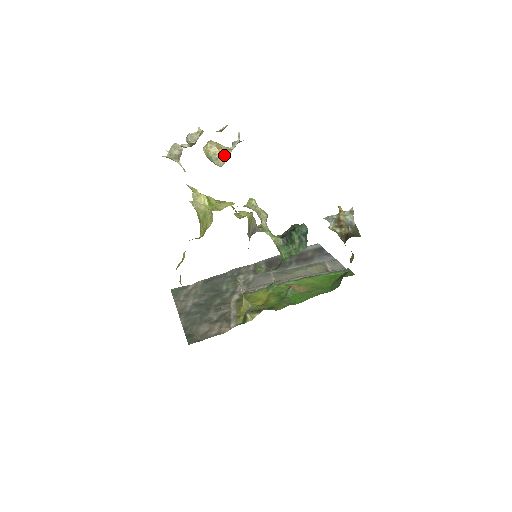
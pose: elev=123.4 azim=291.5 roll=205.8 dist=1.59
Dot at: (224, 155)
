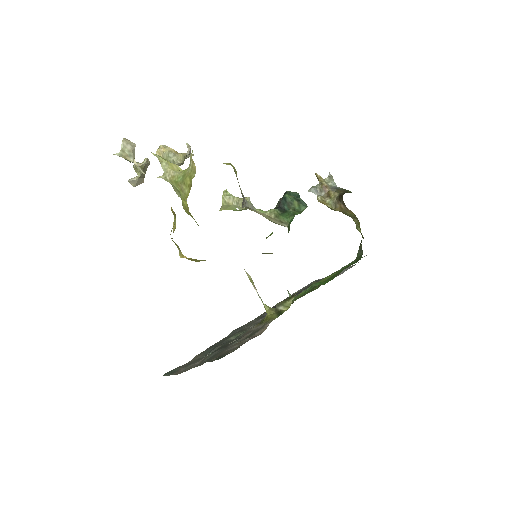
Dot at: (180, 154)
